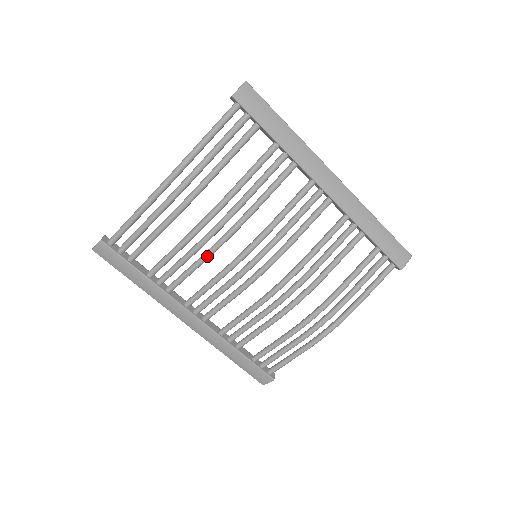
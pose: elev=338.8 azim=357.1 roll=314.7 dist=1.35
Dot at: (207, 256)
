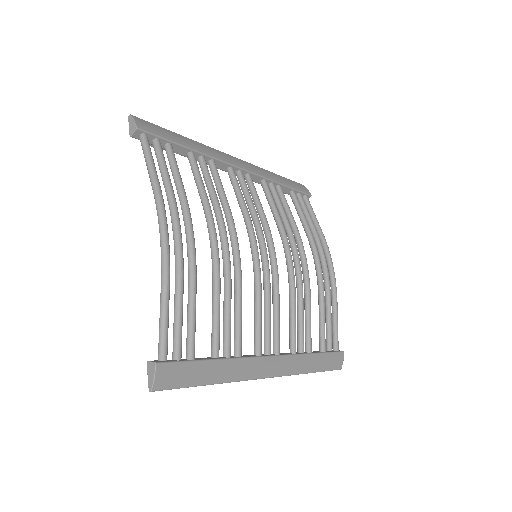
Dot at: (240, 280)
